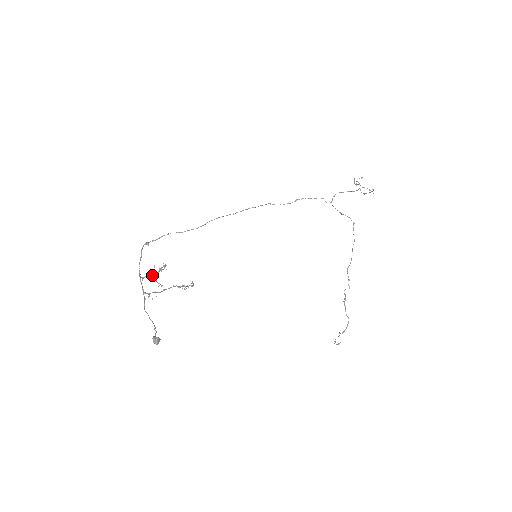
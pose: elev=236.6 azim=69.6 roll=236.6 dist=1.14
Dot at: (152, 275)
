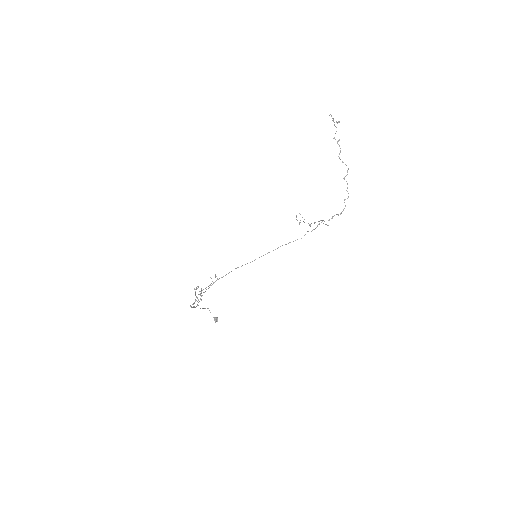
Dot at: occluded
